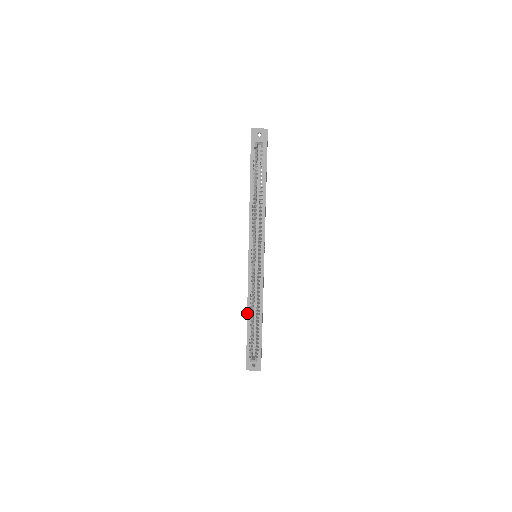
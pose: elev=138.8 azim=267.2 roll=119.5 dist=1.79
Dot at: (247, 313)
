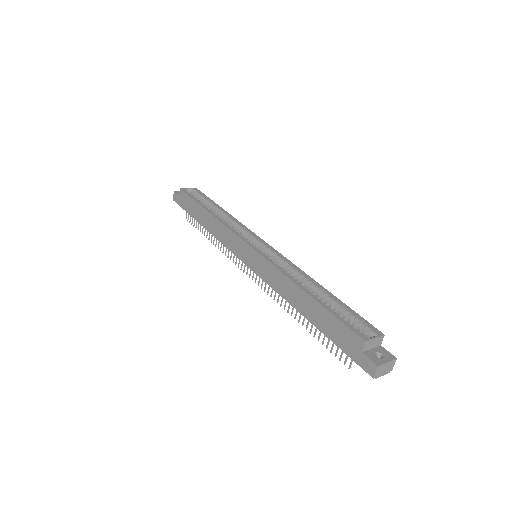
Dot at: (301, 288)
